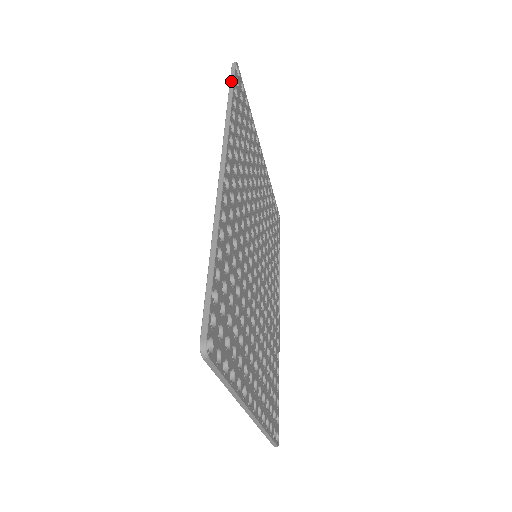
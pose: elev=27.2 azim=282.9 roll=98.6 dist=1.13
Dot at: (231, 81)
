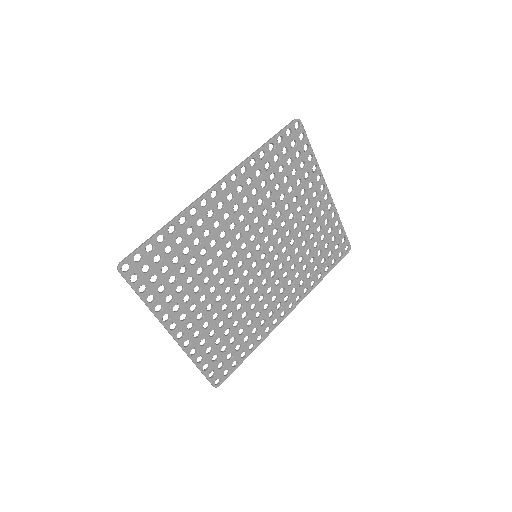
Dot at: (279, 132)
